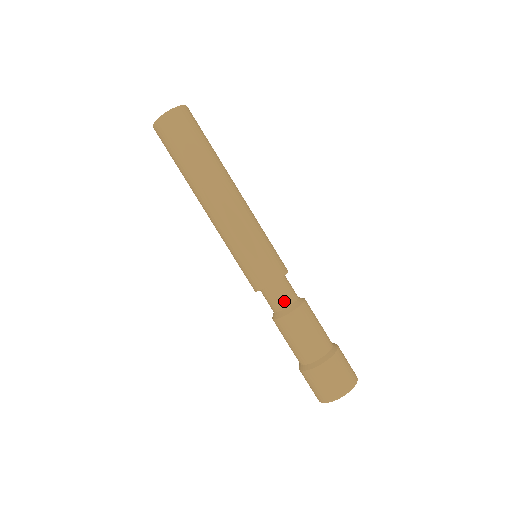
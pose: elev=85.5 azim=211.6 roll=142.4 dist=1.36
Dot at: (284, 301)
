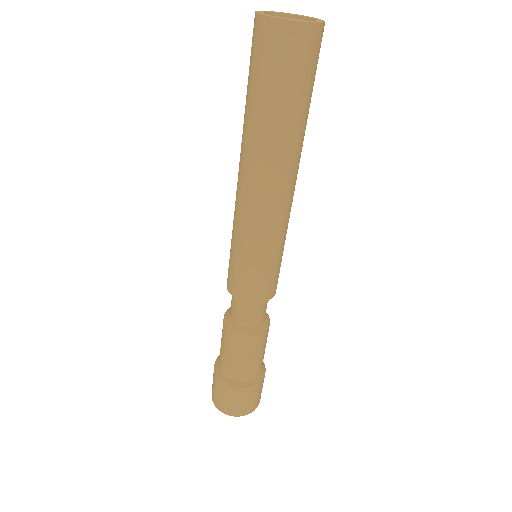
Dot at: (245, 319)
